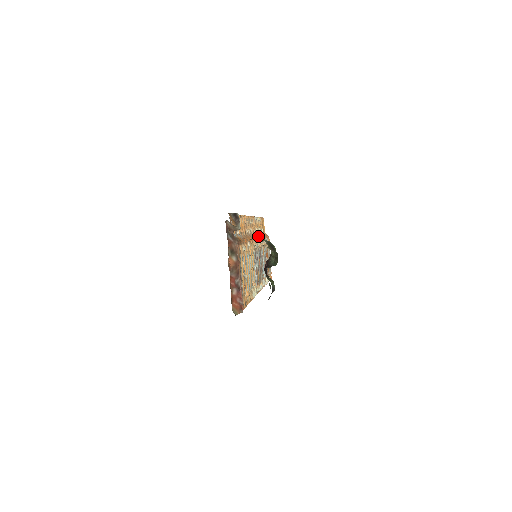
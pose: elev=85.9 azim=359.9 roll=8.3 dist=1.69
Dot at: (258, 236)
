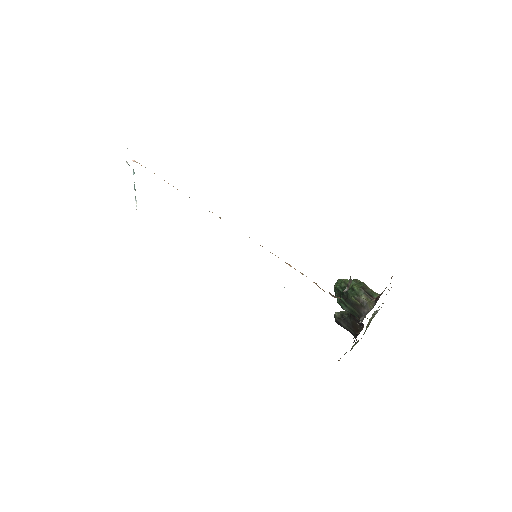
Dot at: occluded
